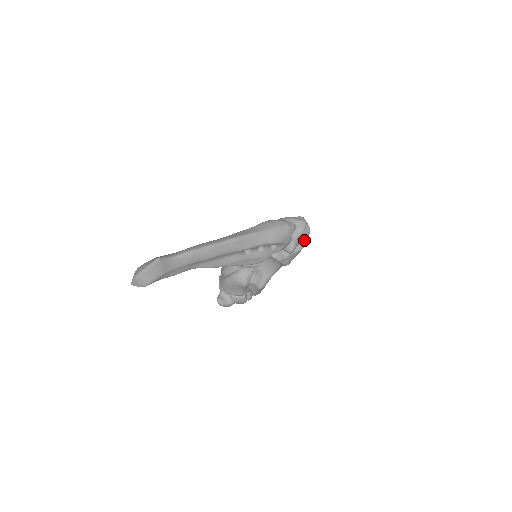
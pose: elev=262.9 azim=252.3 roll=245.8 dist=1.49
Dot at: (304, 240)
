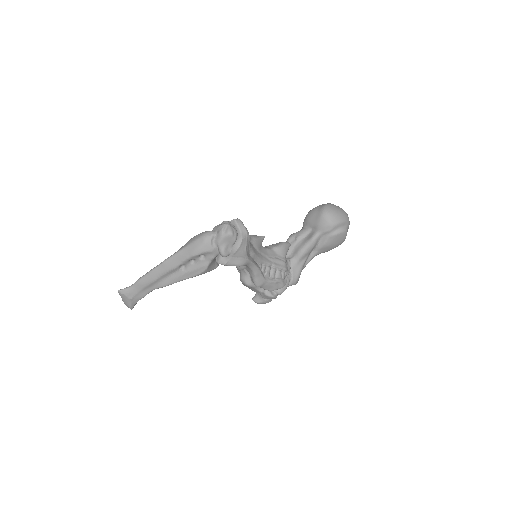
Dot at: (233, 241)
